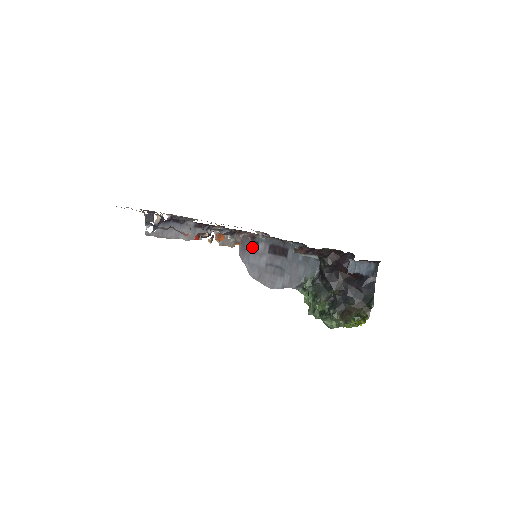
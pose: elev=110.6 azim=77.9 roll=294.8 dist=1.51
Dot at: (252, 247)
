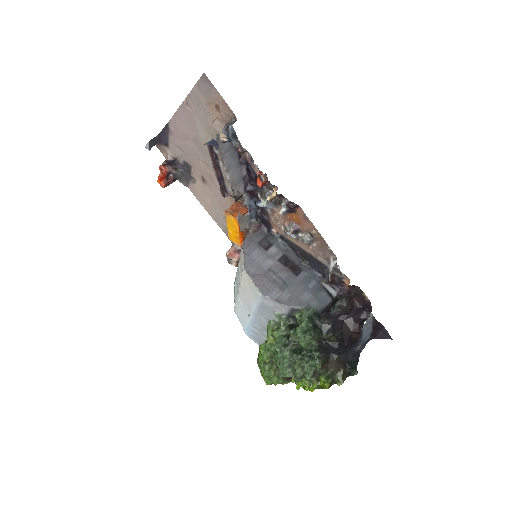
Dot at: (262, 244)
